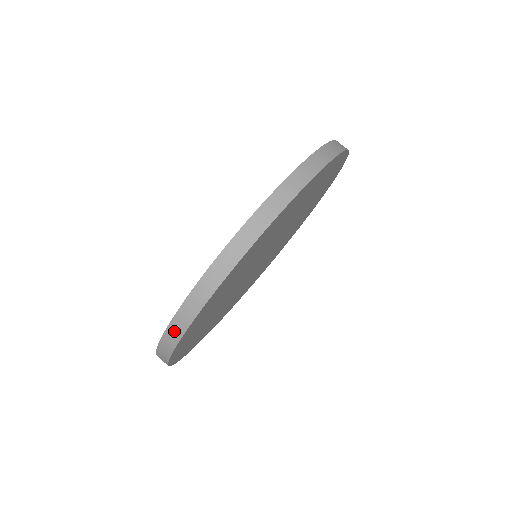
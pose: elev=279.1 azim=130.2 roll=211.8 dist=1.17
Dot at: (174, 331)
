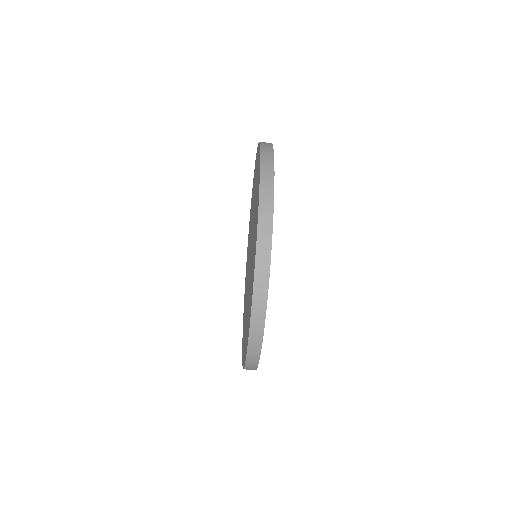
Dot at: (250, 368)
